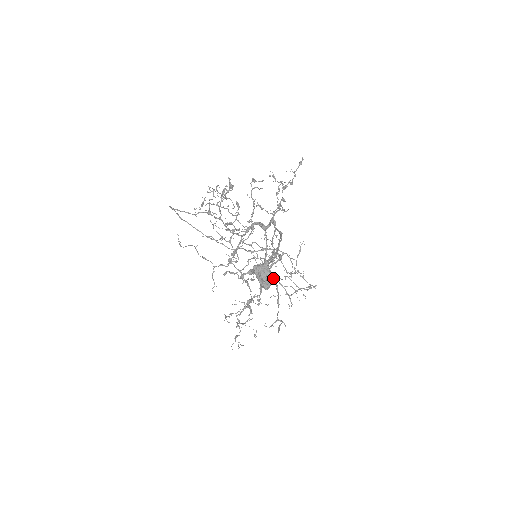
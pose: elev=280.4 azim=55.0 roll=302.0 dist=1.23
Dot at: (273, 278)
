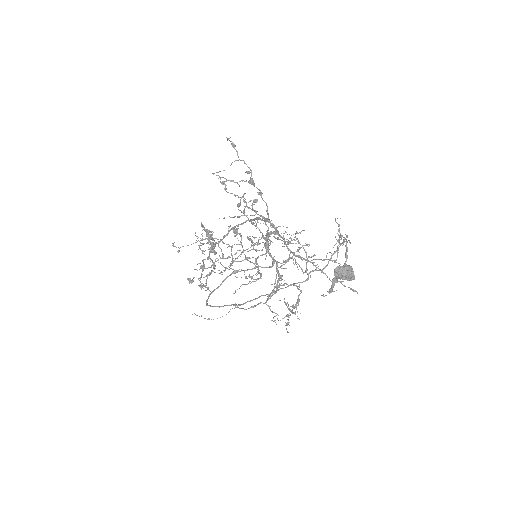
Dot at: occluded
